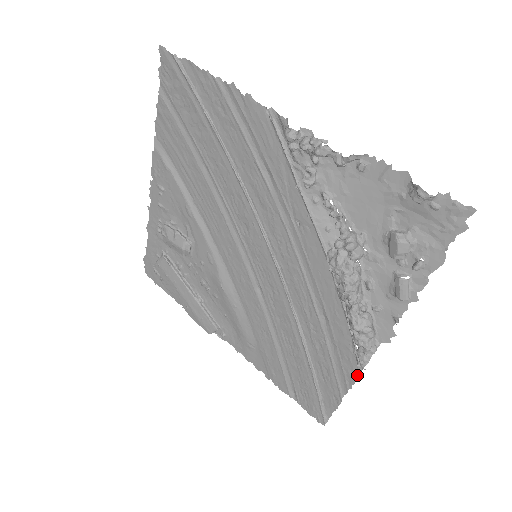
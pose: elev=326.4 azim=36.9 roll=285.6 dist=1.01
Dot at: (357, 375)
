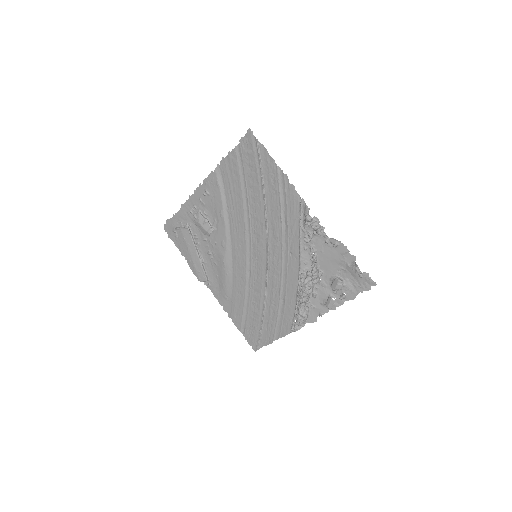
Dot at: (288, 333)
